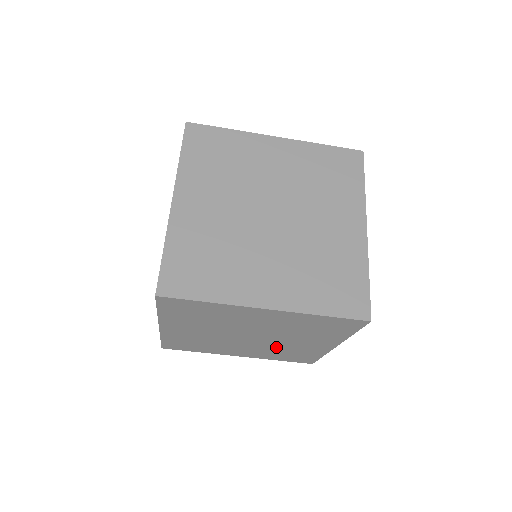
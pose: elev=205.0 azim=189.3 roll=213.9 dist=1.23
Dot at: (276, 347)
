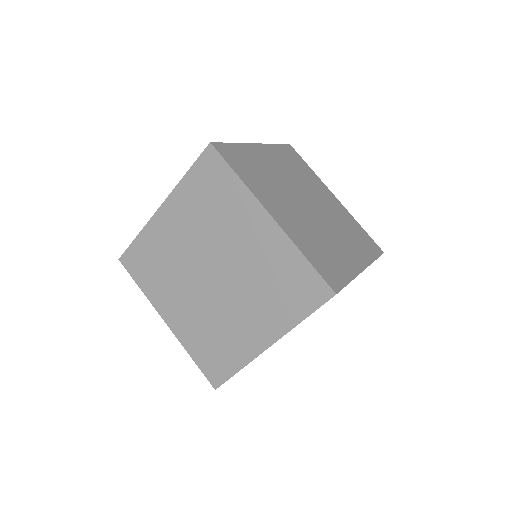
Dot at: occluded
